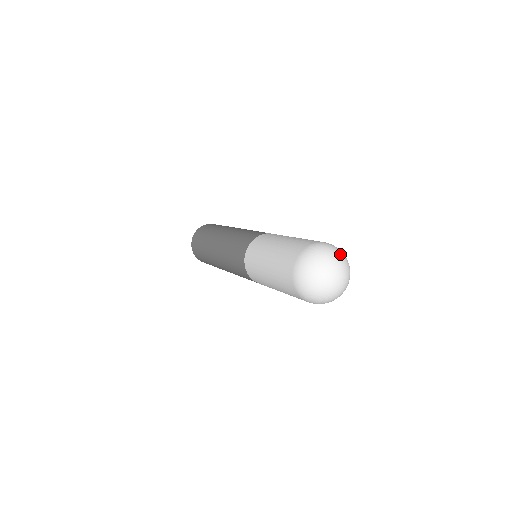
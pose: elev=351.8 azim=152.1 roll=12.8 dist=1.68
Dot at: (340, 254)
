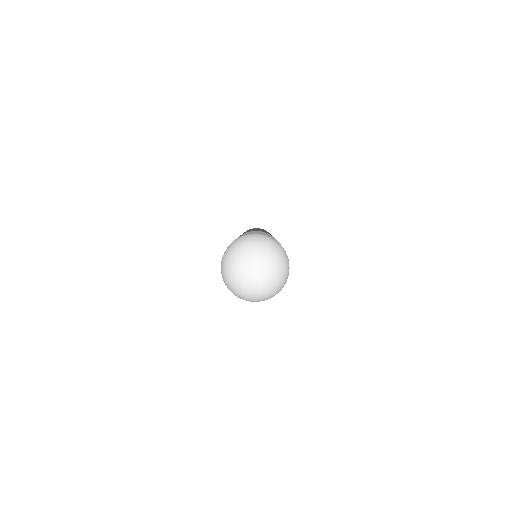
Dot at: (275, 253)
